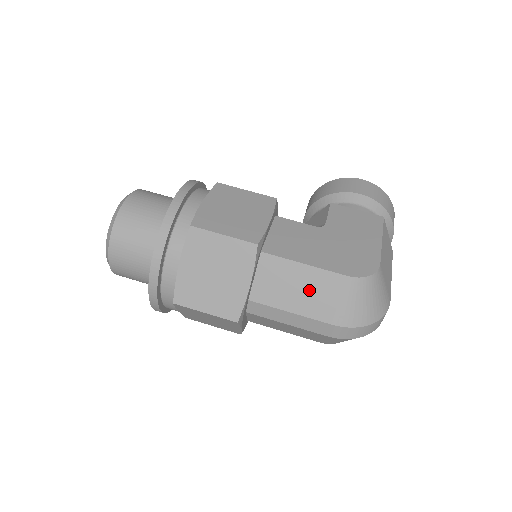
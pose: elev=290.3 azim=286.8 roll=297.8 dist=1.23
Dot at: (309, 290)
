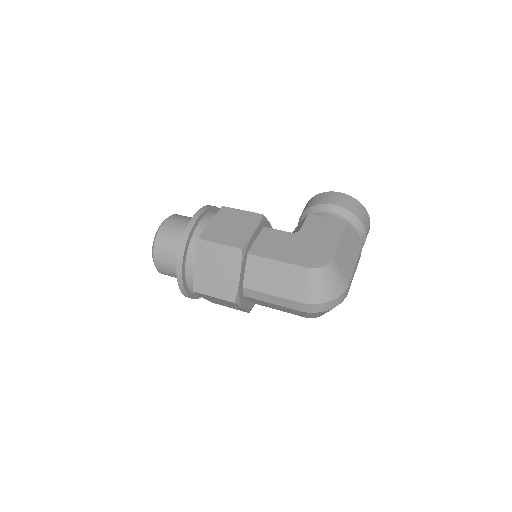
Dot at: (281, 279)
